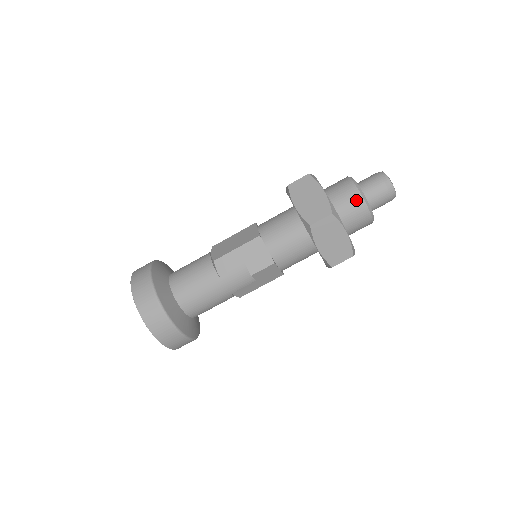
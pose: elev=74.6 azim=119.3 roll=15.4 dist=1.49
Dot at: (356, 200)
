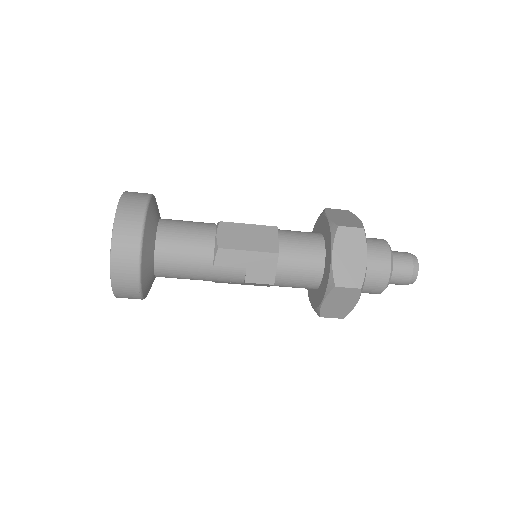
Dot at: (382, 277)
